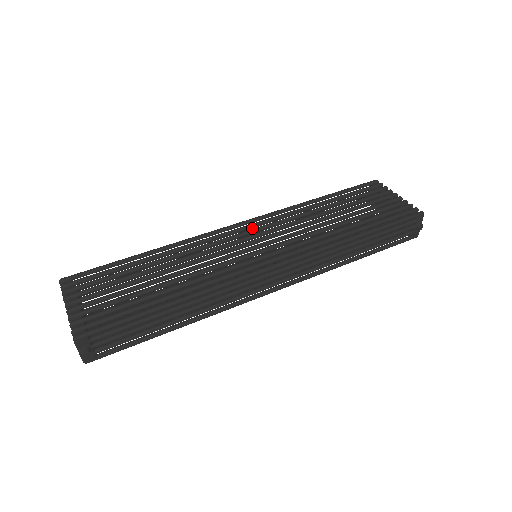
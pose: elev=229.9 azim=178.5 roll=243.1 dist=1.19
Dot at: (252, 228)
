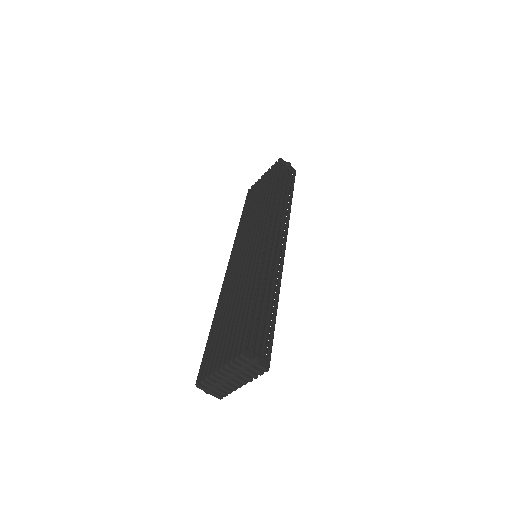
Dot at: occluded
